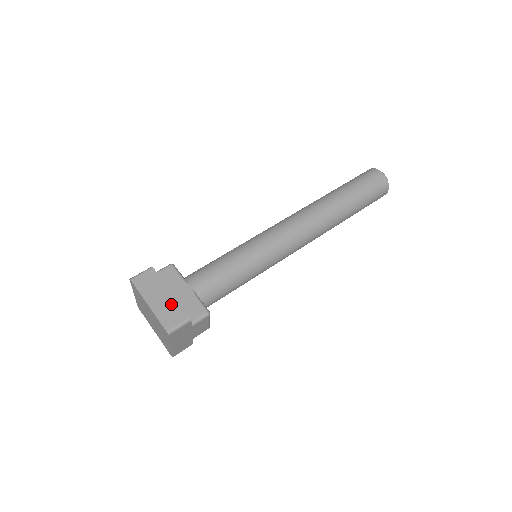
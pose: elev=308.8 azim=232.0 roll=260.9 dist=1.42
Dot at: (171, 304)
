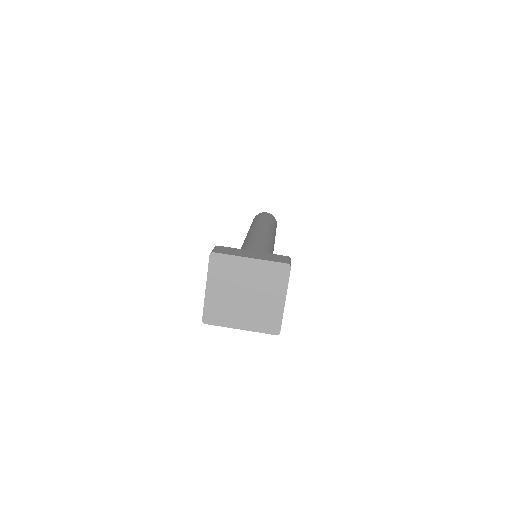
Dot at: (265, 254)
